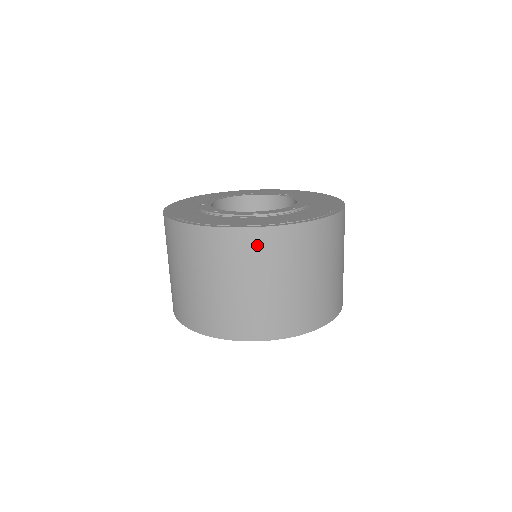
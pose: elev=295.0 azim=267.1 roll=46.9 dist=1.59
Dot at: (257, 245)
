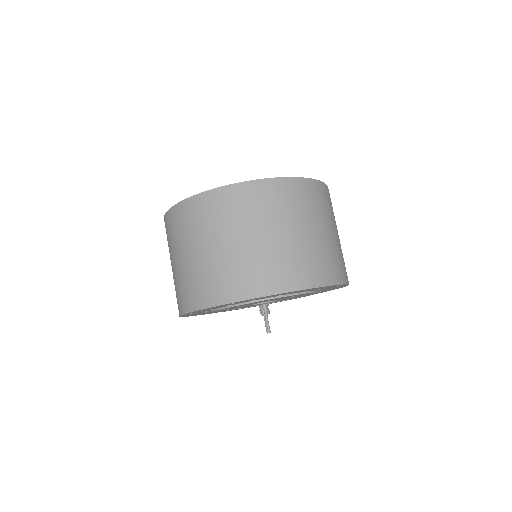
Dot at: (248, 198)
